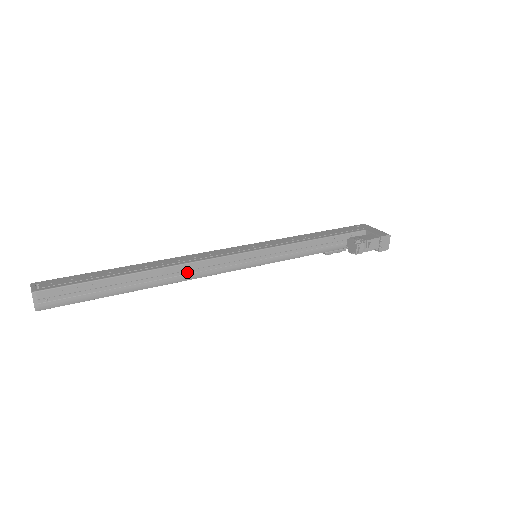
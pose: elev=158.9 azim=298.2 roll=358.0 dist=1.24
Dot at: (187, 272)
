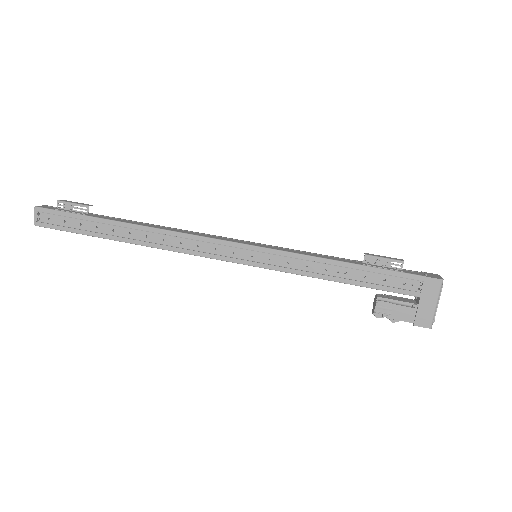
Dot at: occluded
